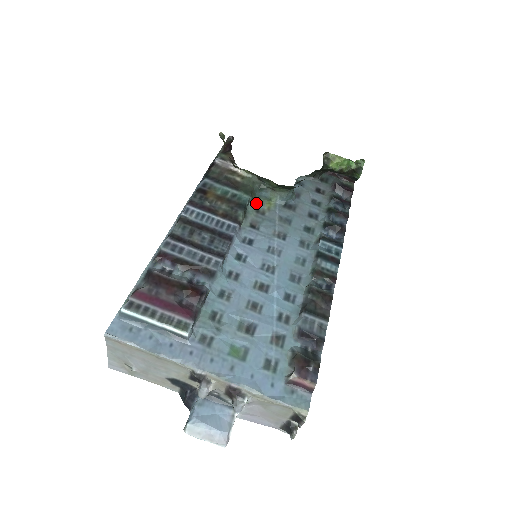
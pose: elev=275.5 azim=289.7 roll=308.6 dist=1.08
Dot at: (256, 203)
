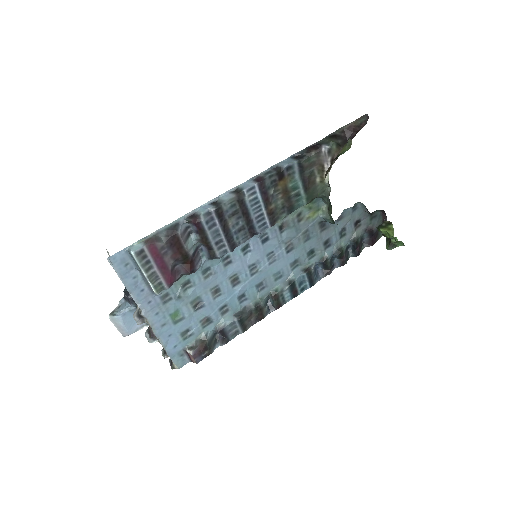
Dot at: (306, 207)
